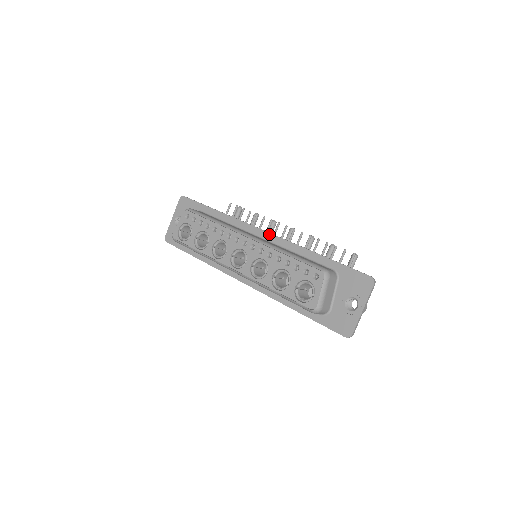
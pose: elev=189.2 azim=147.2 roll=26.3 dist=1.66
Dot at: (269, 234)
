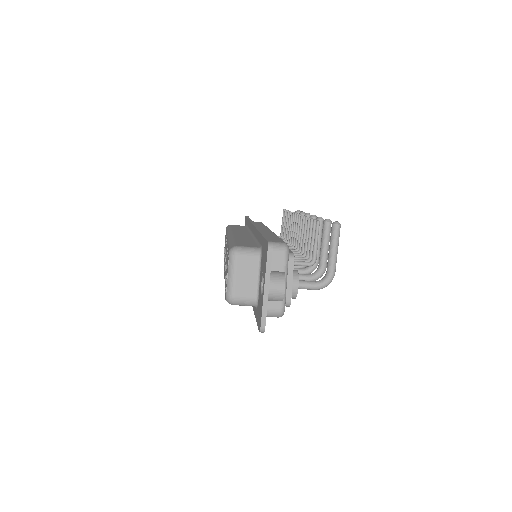
Dot at: (253, 227)
